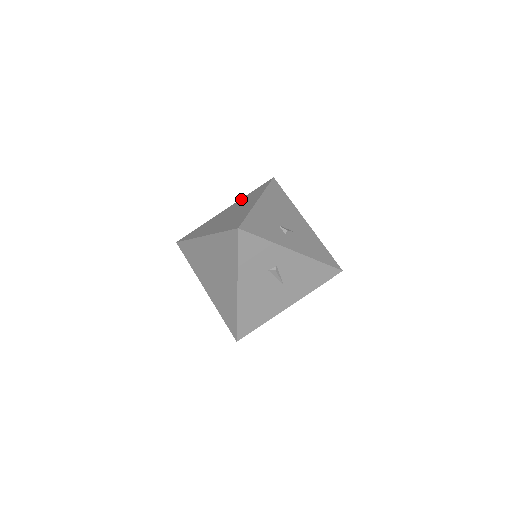
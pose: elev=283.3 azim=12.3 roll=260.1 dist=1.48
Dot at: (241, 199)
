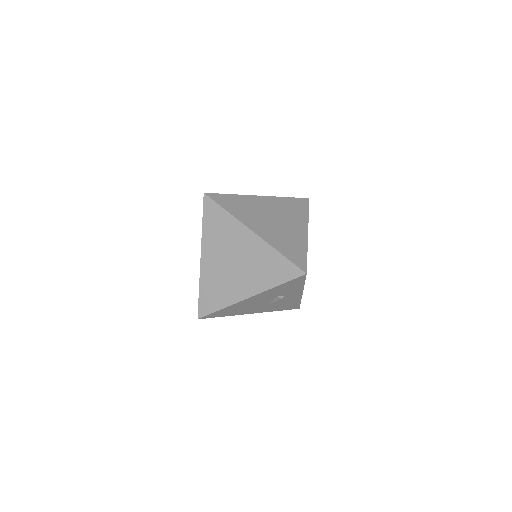
Dot at: (279, 198)
